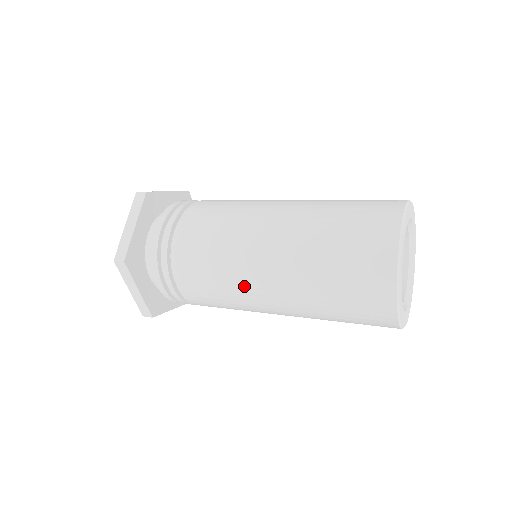
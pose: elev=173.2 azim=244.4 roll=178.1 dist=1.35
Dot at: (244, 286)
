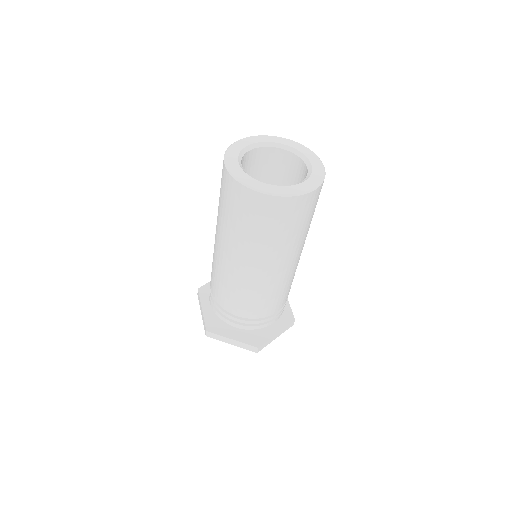
Dot at: (238, 277)
